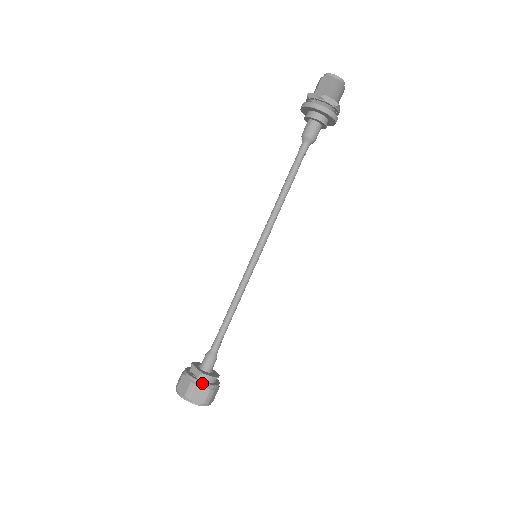
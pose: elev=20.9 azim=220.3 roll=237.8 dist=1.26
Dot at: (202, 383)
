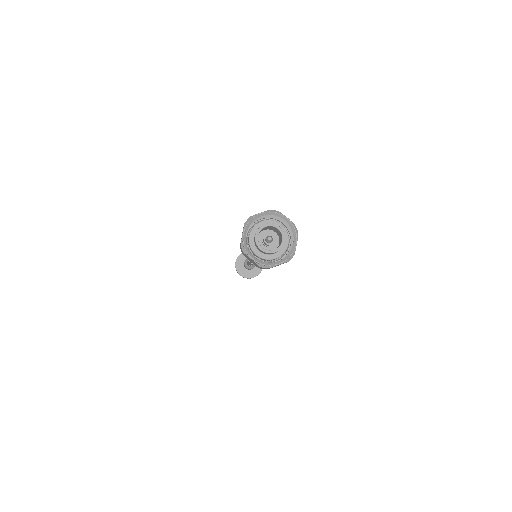
Dot at: occluded
